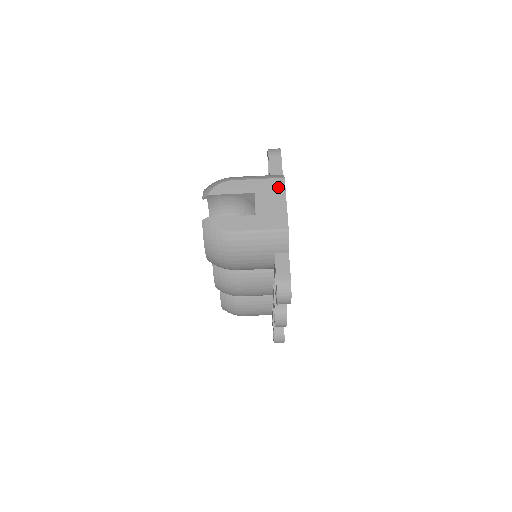
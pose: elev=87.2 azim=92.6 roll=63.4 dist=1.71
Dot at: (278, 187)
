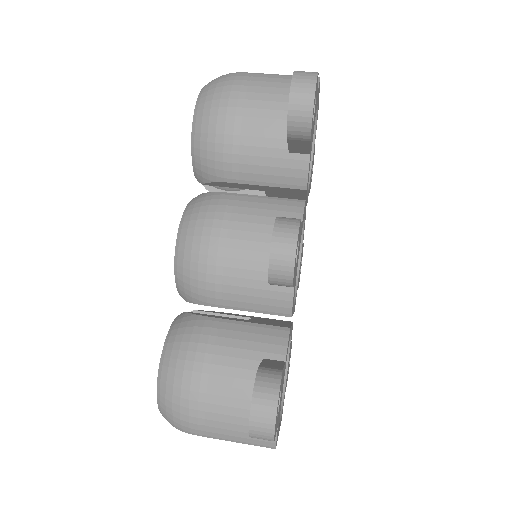
Dot at: occluded
